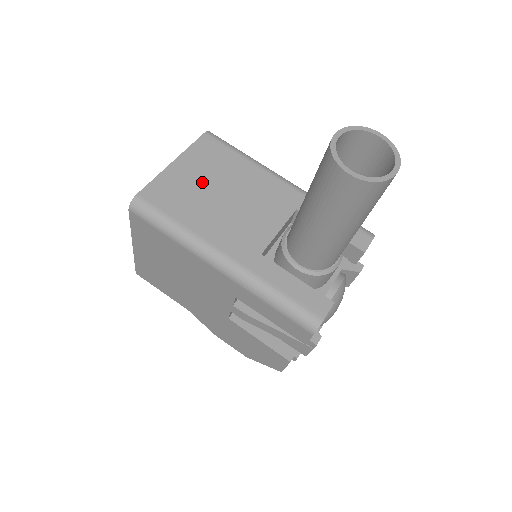
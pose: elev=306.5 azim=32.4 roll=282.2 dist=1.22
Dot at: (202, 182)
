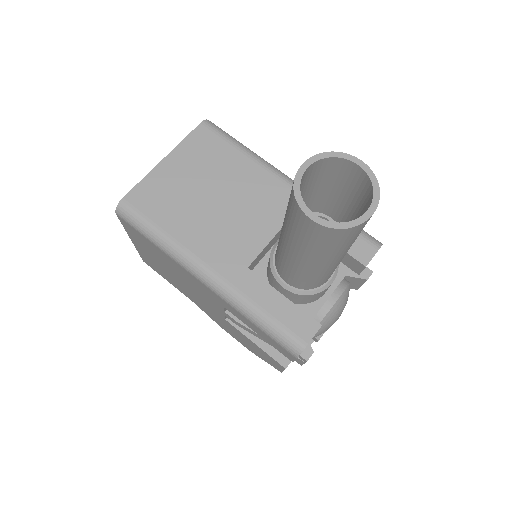
Dot at: (192, 183)
